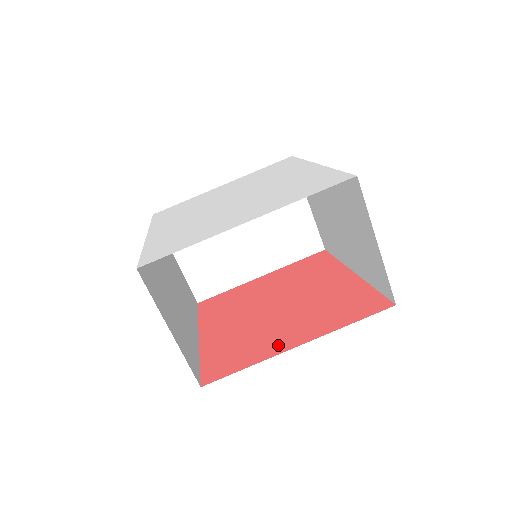
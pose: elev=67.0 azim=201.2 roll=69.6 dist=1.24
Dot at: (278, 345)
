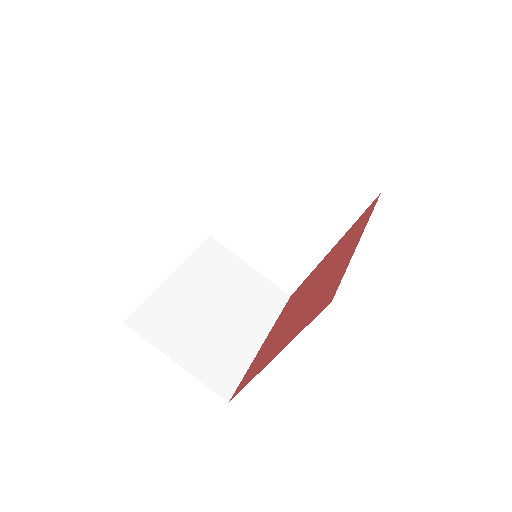
Dot at: (347, 256)
